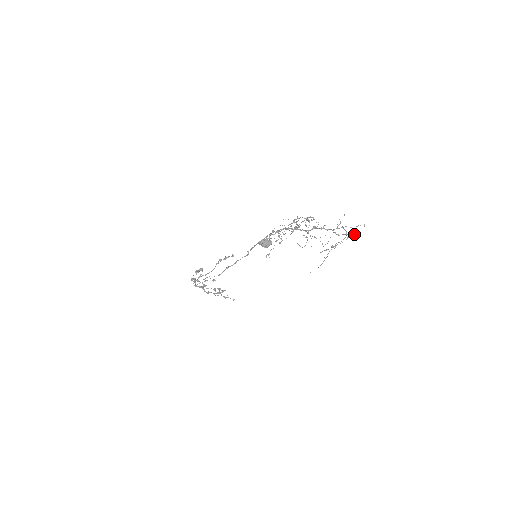
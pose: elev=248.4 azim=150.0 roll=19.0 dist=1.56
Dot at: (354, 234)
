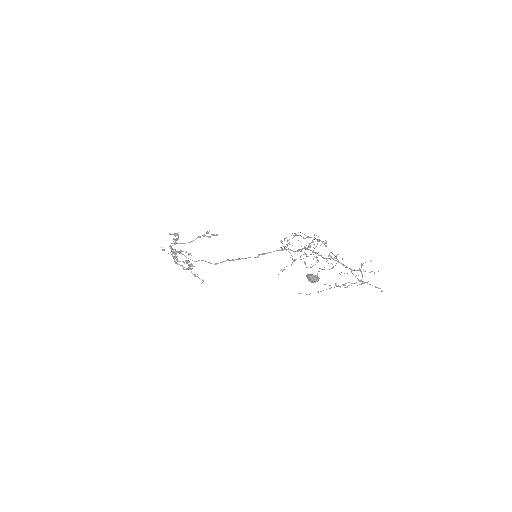
Dot at: (376, 287)
